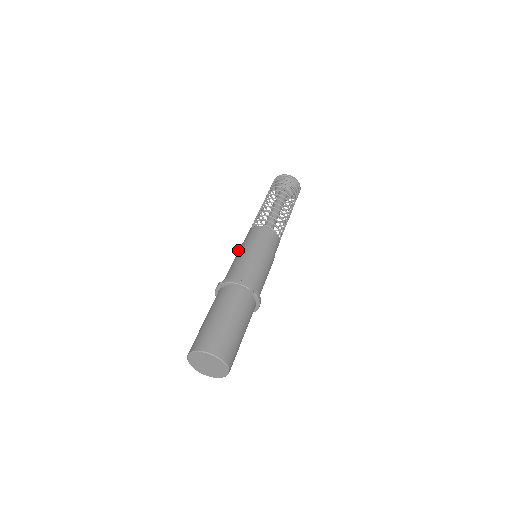
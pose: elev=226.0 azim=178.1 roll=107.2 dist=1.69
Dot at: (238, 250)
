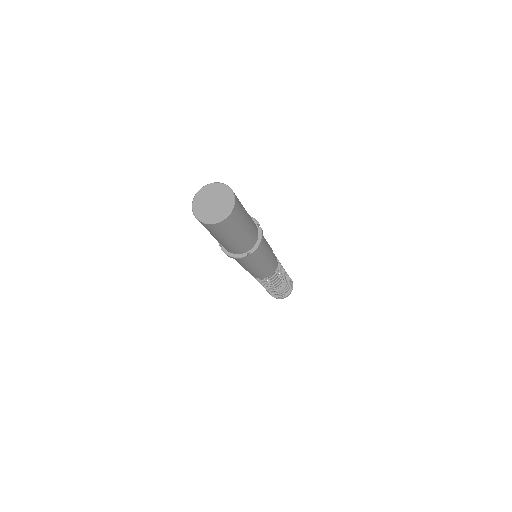
Dot at: occluded
